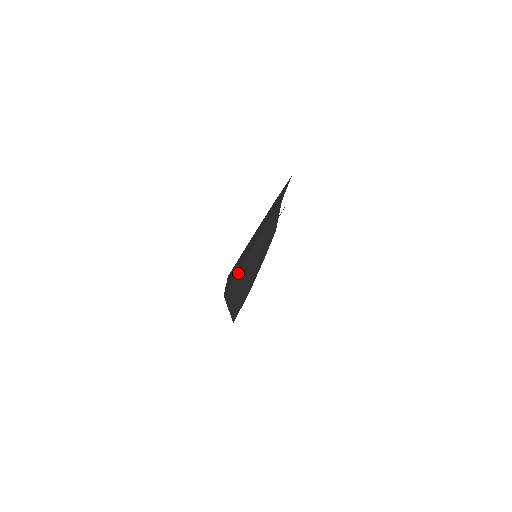
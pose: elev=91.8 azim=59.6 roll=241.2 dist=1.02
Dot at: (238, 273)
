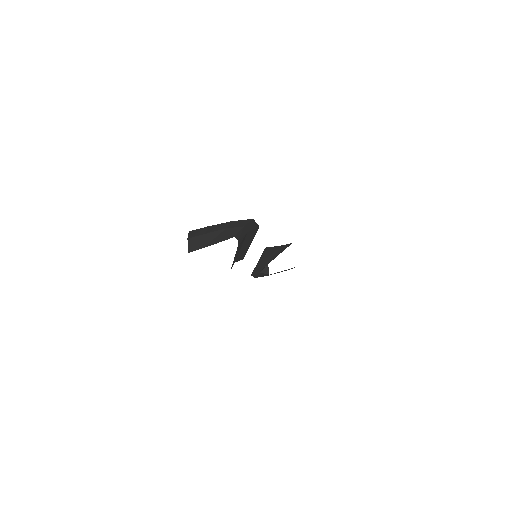
Dot at: (199, 236)
